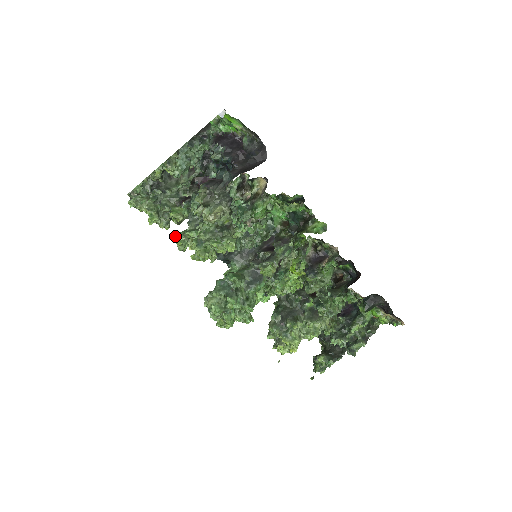
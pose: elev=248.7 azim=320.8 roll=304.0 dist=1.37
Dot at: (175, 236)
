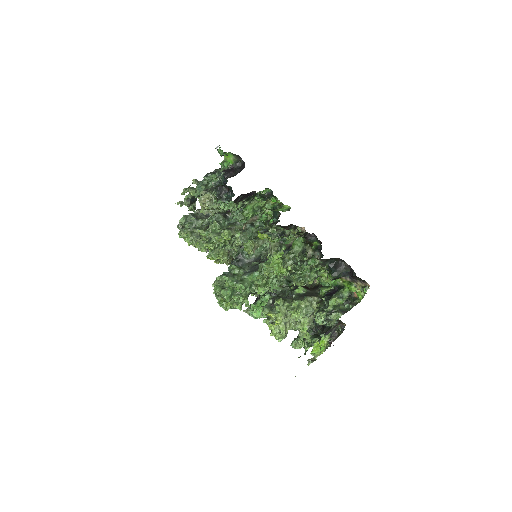
Dot at: occluded
